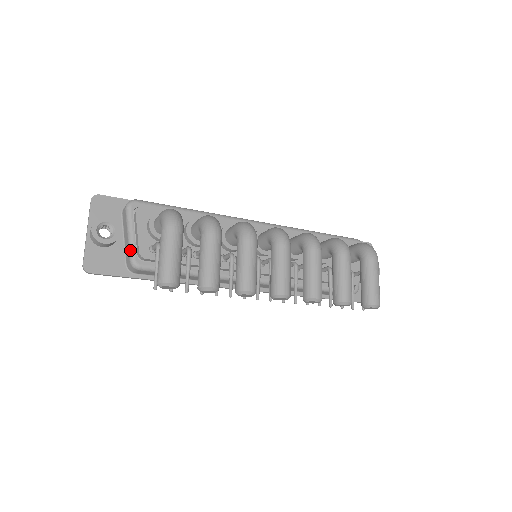
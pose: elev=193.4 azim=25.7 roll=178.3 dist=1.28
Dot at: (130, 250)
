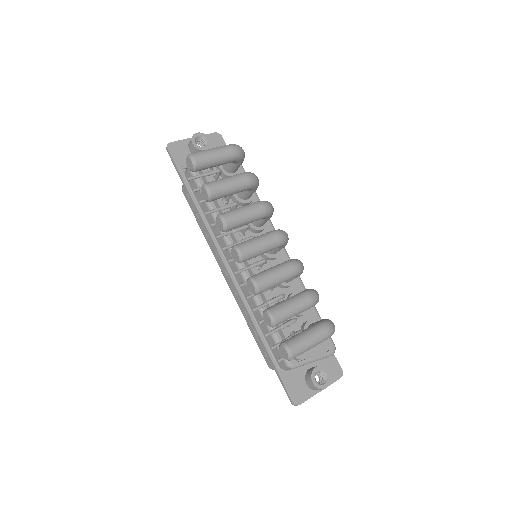
Dot at: occluded
